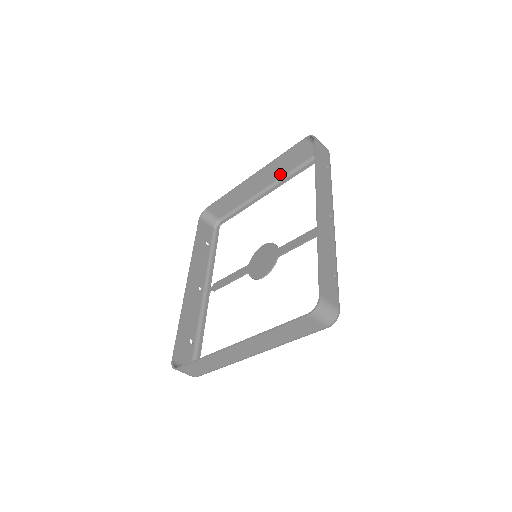
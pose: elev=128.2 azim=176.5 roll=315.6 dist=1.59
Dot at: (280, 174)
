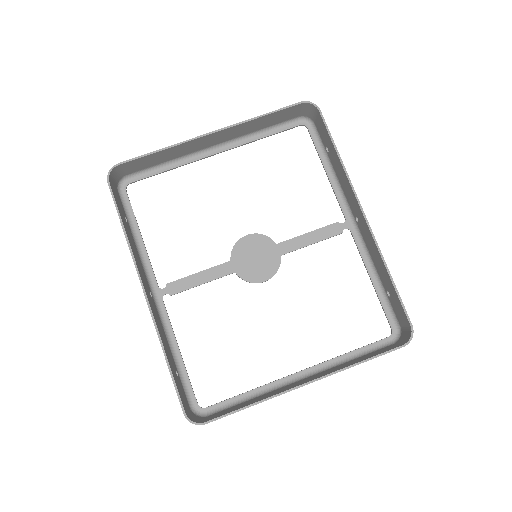
Dot at: (243, 133)
